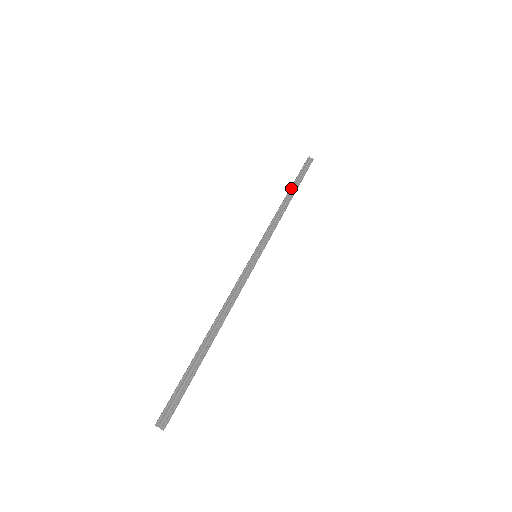
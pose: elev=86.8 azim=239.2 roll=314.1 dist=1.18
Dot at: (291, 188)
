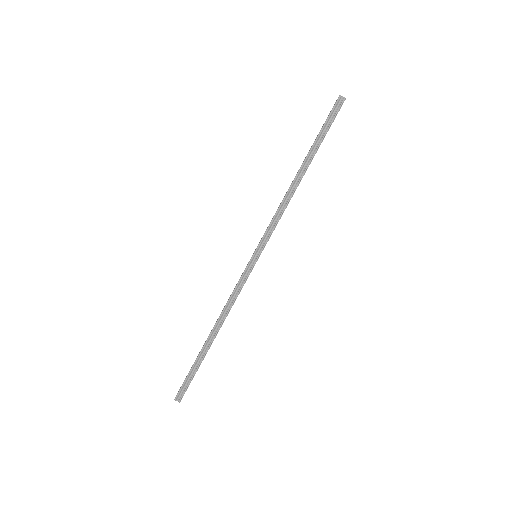
Dot at: (305, 160)
